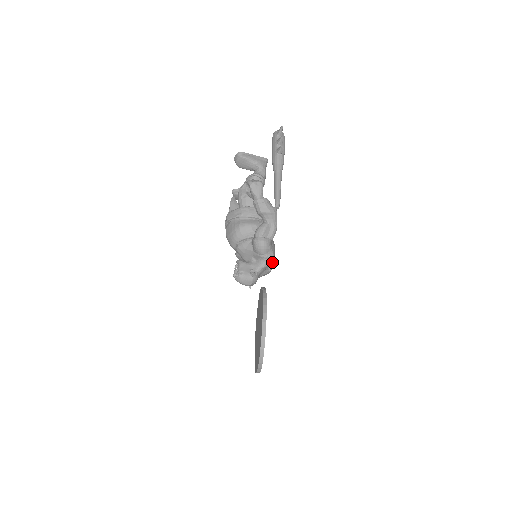
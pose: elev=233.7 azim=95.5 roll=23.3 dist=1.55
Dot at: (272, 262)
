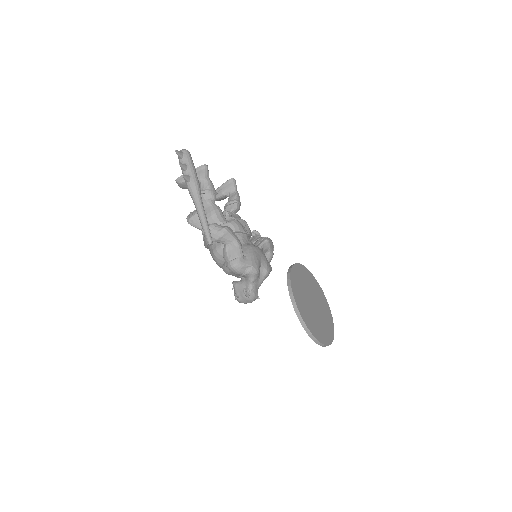
Dot at: (258, 272)
